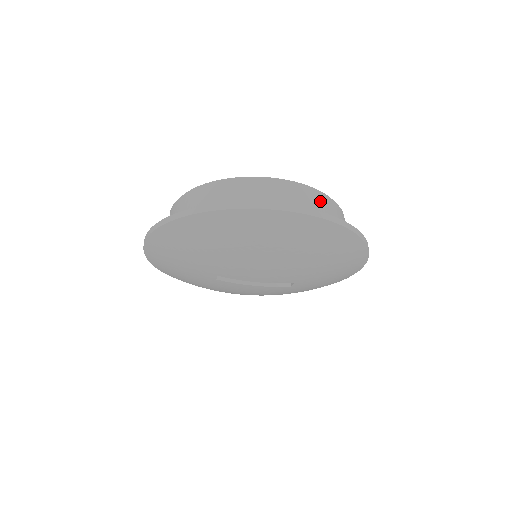
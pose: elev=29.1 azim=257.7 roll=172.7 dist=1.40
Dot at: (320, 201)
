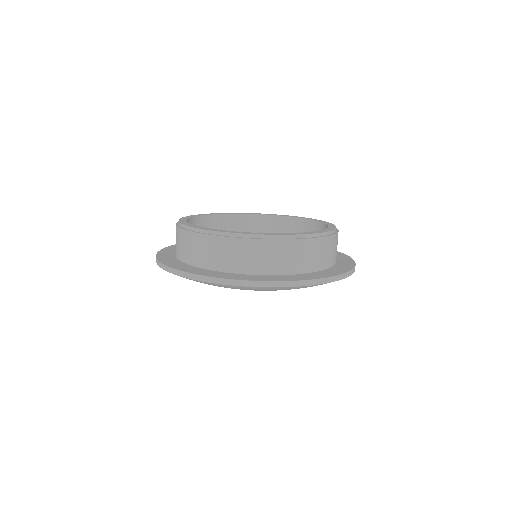
Dot at: (287, 249)
